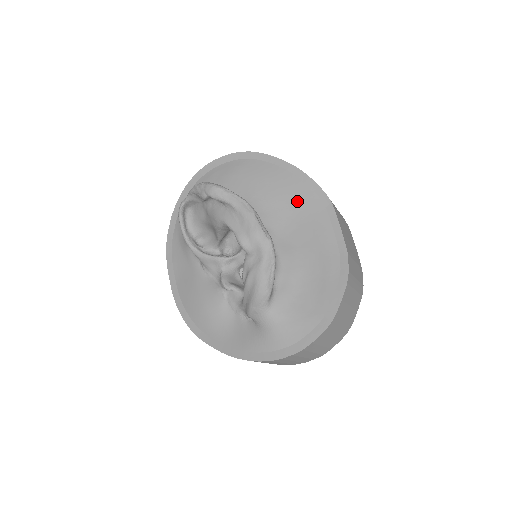
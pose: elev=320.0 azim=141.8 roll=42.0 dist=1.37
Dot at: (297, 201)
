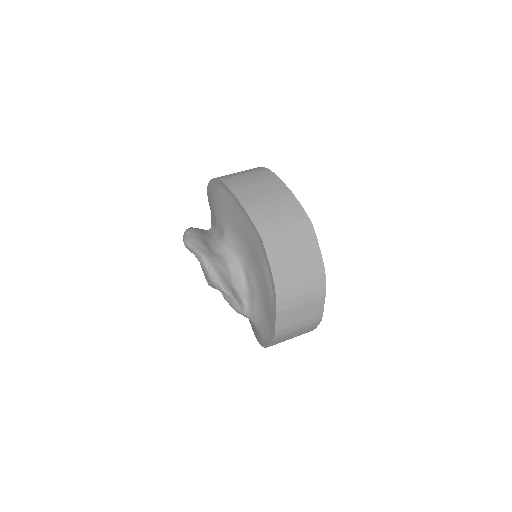
Dot at: (247, 234)
